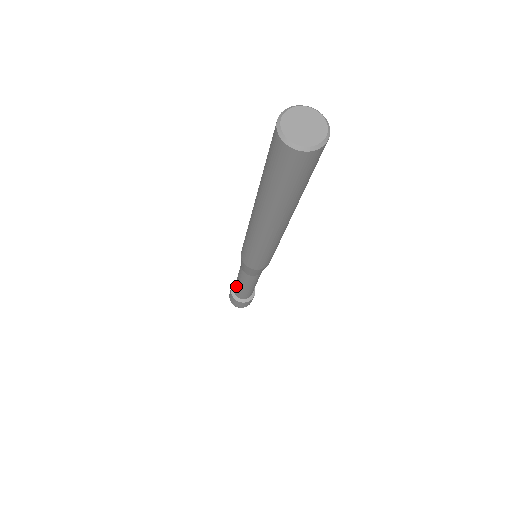
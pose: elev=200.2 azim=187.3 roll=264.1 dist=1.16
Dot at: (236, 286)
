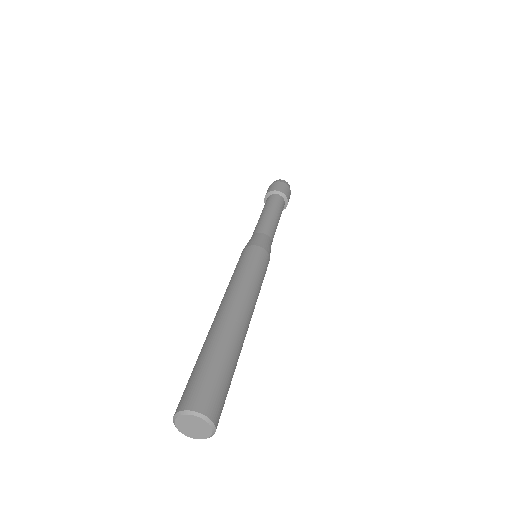
Dot at: occluded
